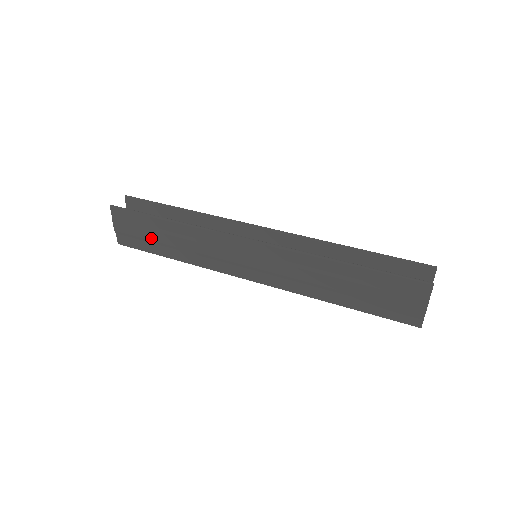
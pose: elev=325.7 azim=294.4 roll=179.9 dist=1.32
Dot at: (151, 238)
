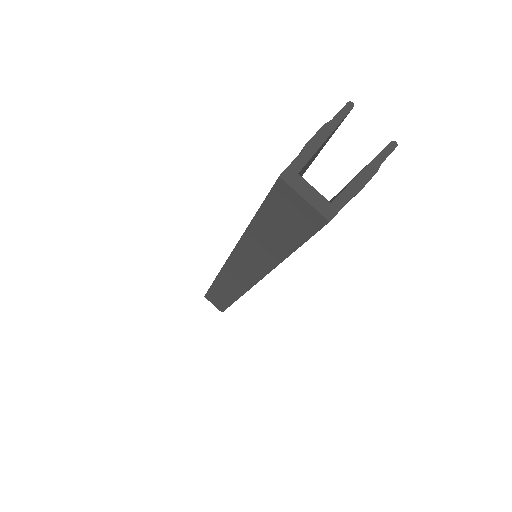
Dot at: occluded
